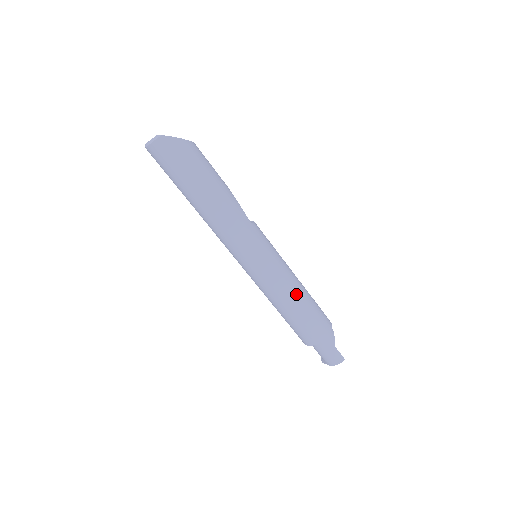
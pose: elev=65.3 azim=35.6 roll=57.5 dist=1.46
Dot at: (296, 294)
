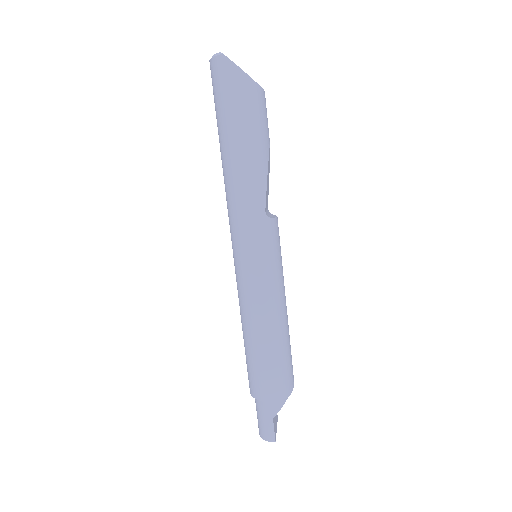
Dot at: (265, 328)
